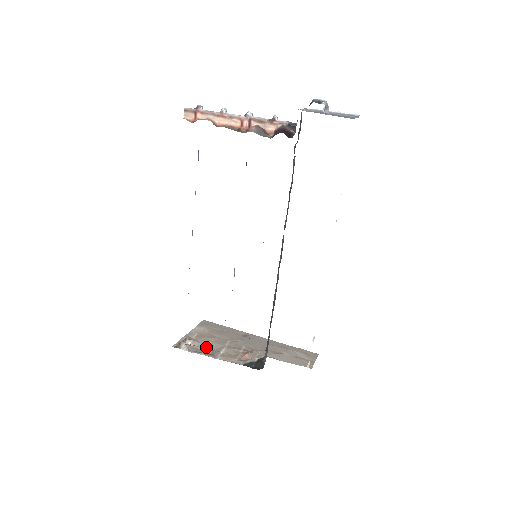
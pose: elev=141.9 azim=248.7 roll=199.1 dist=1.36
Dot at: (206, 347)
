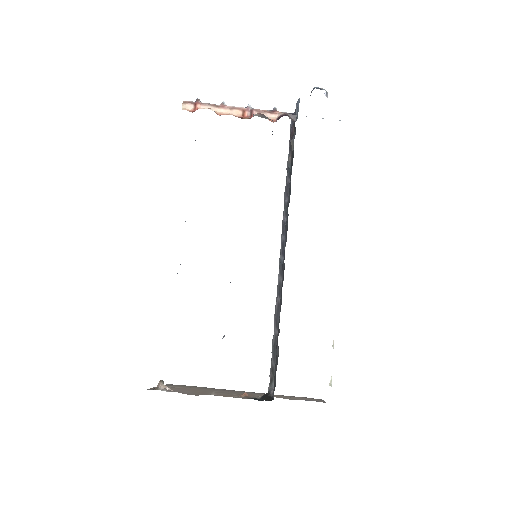
Dot at: (189, 393)
